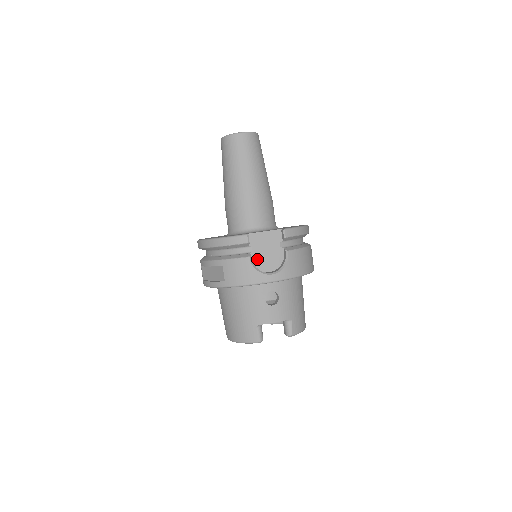
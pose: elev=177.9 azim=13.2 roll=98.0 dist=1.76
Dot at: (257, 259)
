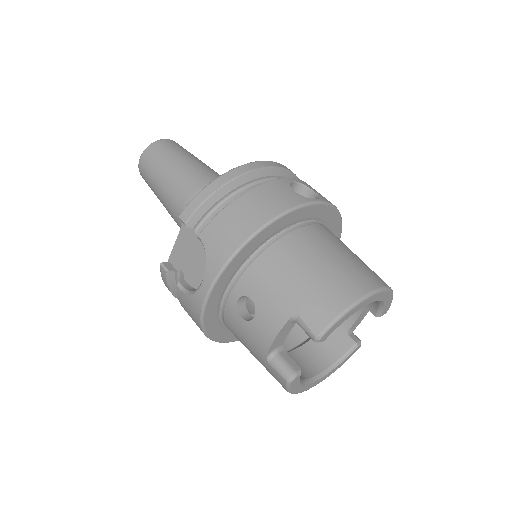
Dot at: (193, 278)
